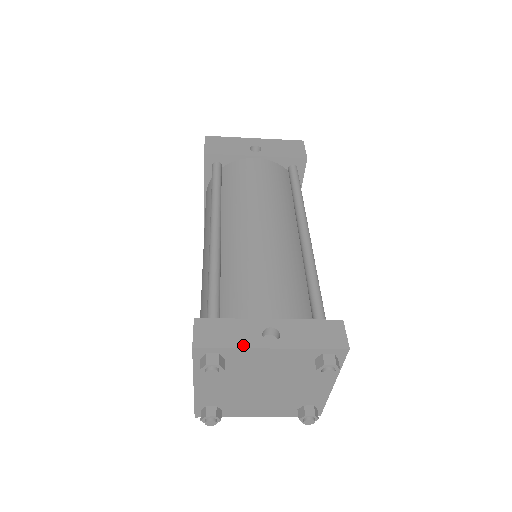
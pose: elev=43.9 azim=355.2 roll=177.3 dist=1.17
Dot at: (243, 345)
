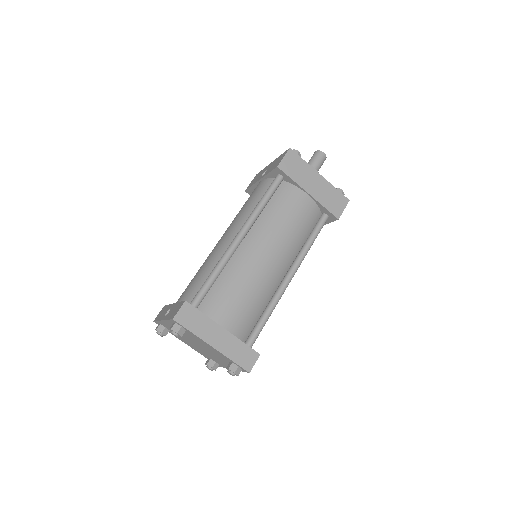
Dot at: (160, 319)
